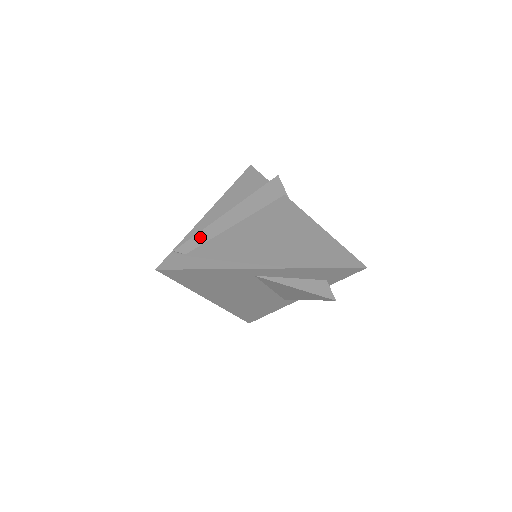
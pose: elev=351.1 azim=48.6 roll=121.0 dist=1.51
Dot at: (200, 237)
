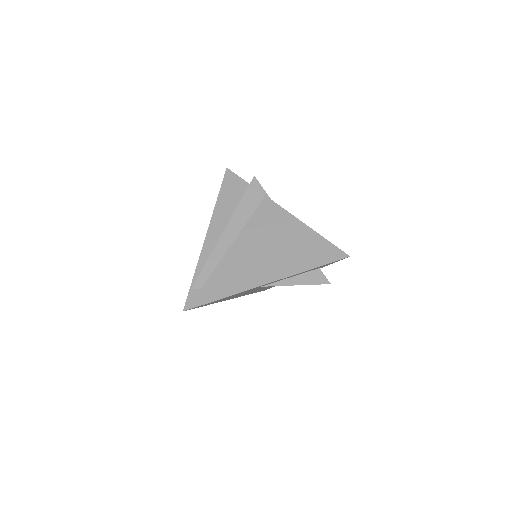
Dot at: (207, 268)
